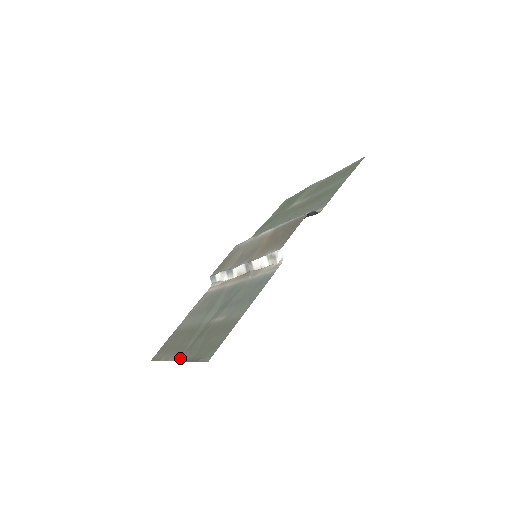
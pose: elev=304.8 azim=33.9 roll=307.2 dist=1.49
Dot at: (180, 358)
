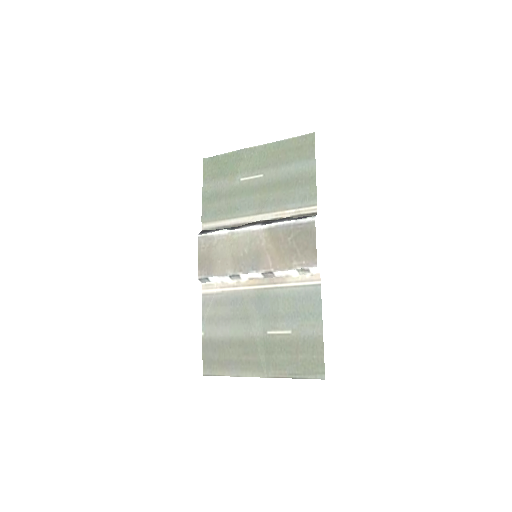
Dot at: (267, 375)
